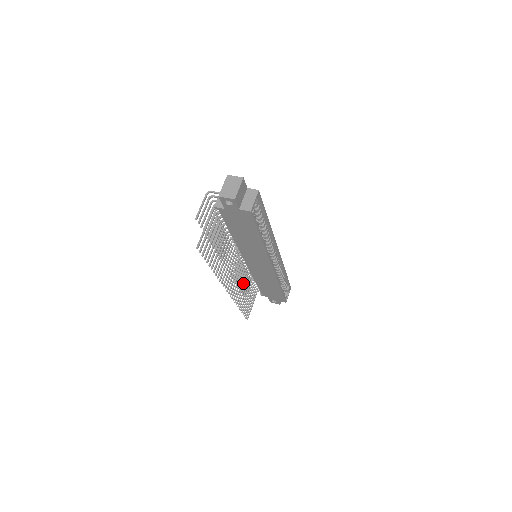
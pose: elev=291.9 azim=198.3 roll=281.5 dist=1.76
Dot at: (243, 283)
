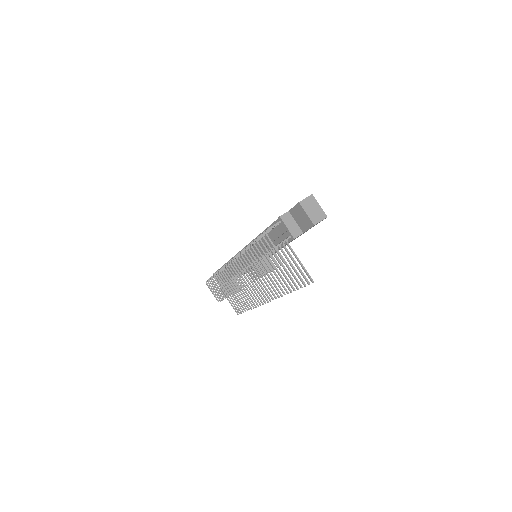
Dot at: occluded
